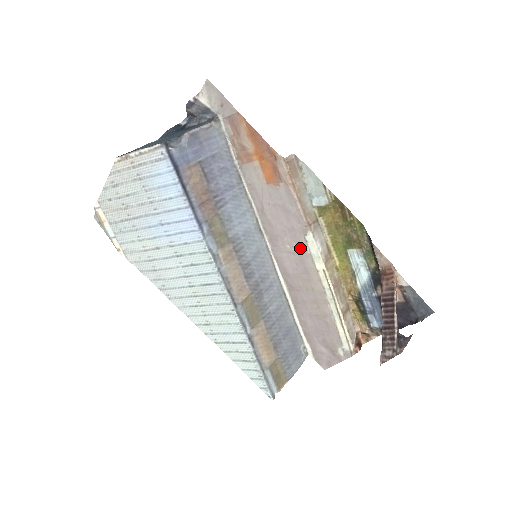
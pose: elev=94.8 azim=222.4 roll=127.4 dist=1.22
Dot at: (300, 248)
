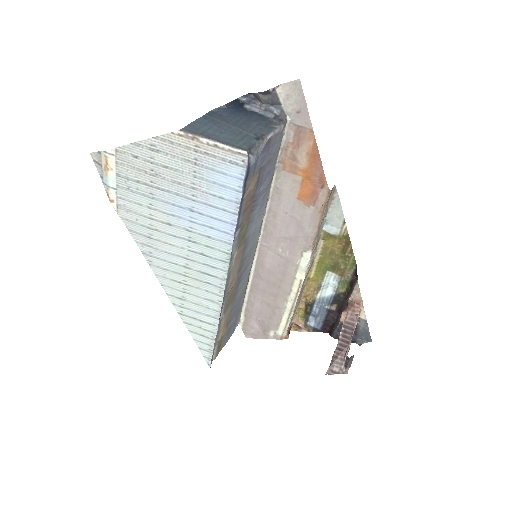
Dot at: (291, 257)
